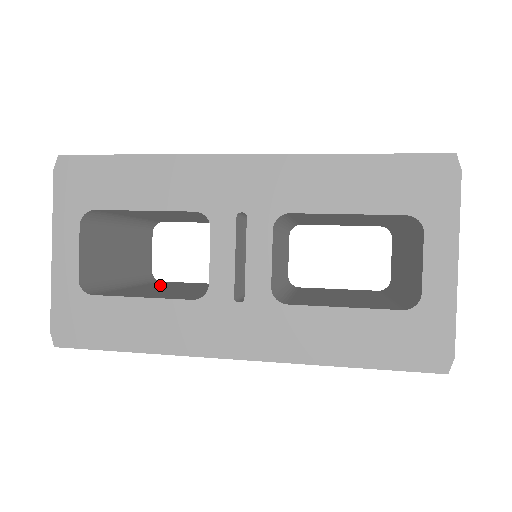
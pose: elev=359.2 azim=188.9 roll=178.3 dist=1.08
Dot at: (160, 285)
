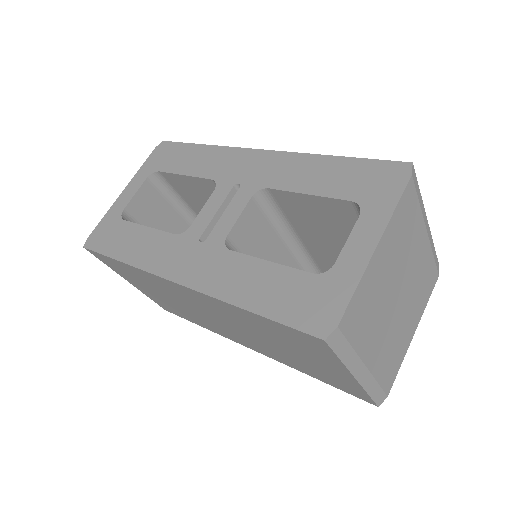
Dot at: occluded
